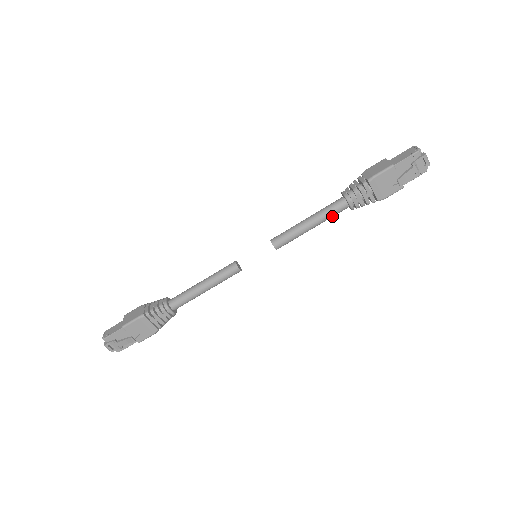
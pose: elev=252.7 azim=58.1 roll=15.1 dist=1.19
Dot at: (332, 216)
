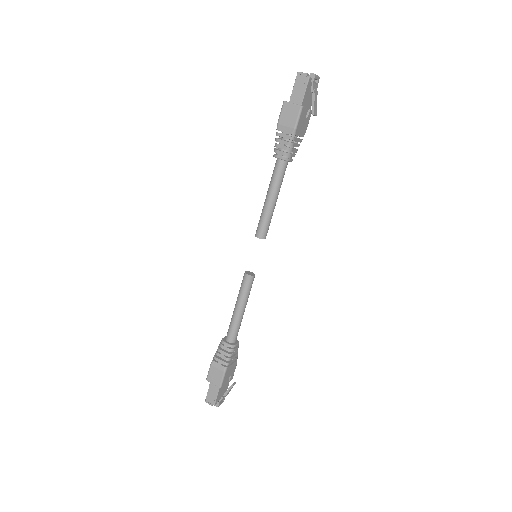
Dot at: (282, 179)
